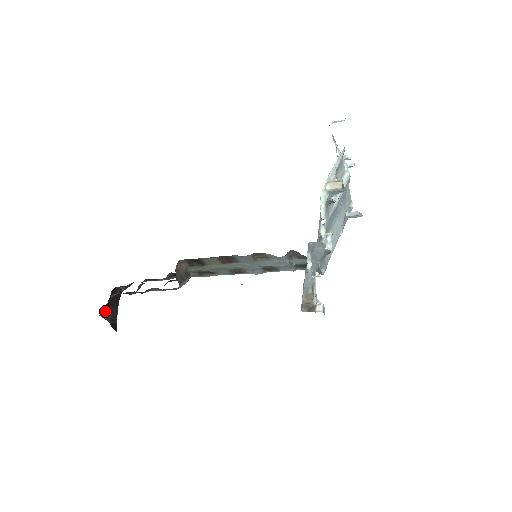
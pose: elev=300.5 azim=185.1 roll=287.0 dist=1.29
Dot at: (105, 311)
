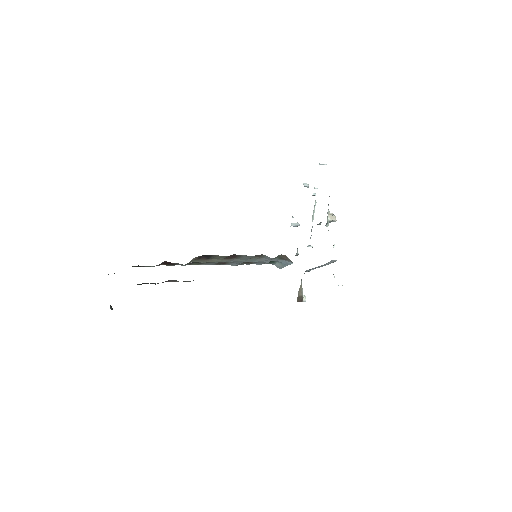
Dot at: occluded
